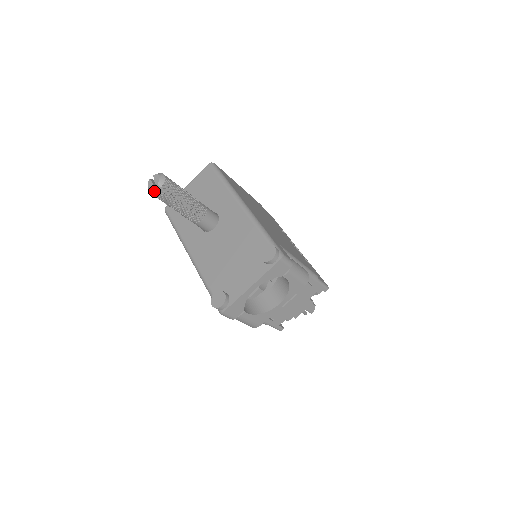
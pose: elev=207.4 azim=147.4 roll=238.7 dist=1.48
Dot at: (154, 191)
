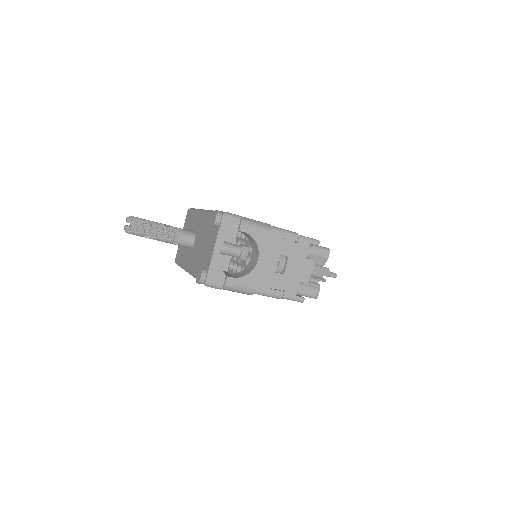
Dot at: (127, 229)
